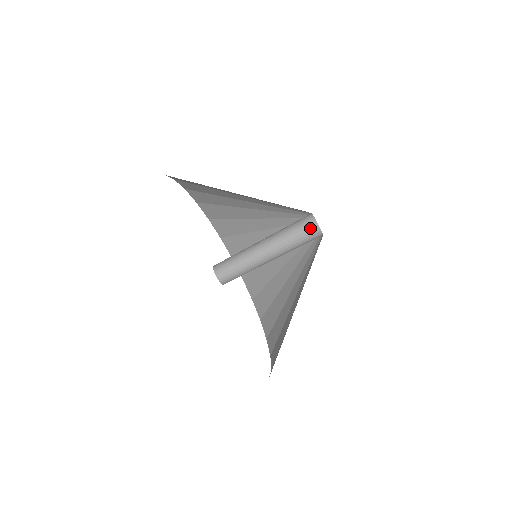
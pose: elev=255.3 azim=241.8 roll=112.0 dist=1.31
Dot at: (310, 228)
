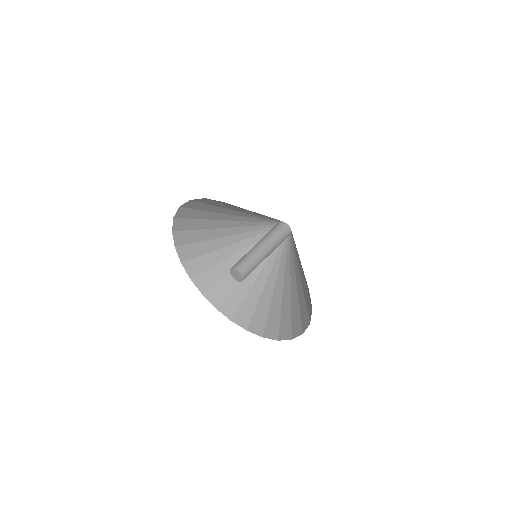
Dot at: (276, 225)
